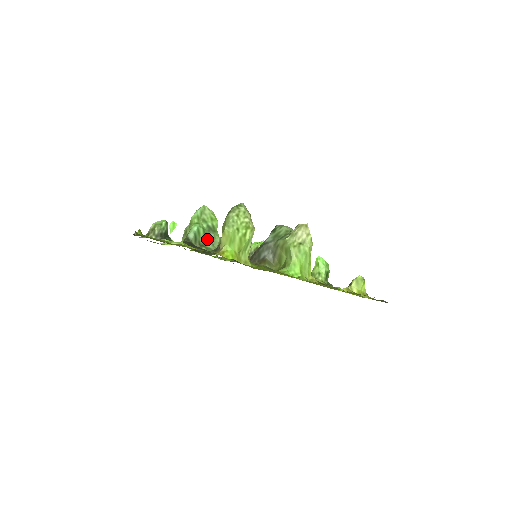
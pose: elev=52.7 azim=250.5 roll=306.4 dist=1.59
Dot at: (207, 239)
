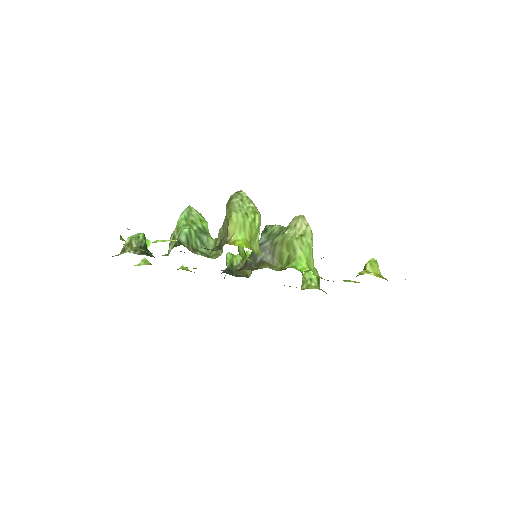
Dot at: (200, 242)
